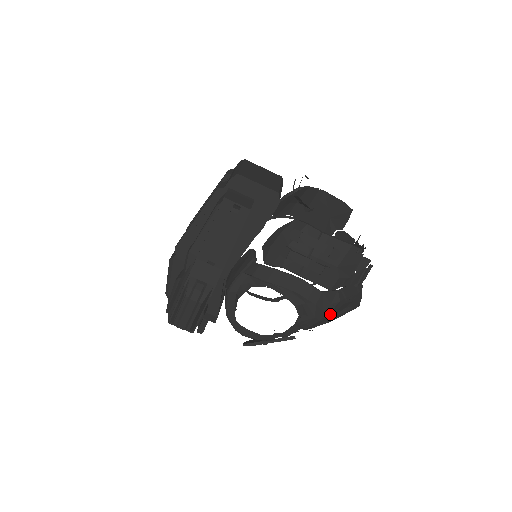
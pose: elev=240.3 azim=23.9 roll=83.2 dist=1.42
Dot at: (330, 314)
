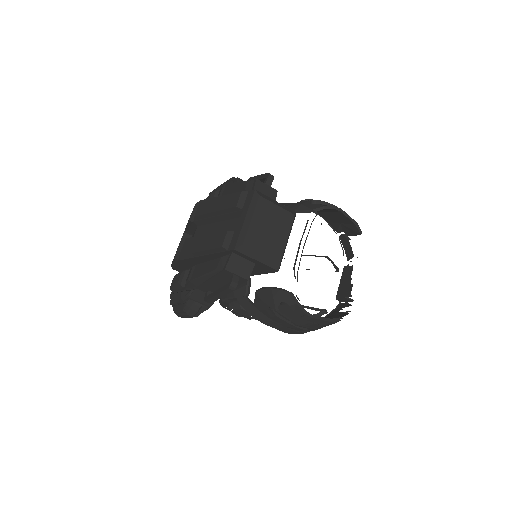
Dot at: occluded
